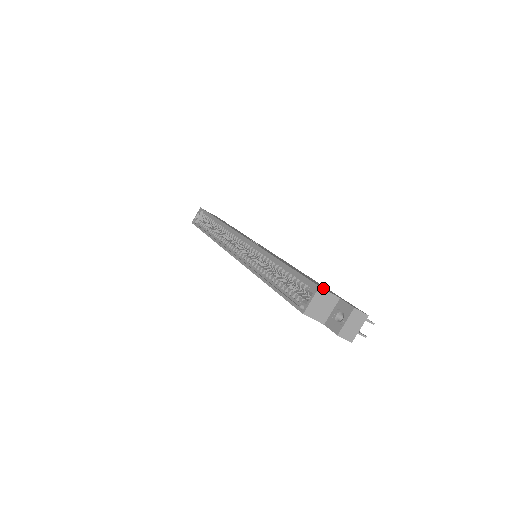
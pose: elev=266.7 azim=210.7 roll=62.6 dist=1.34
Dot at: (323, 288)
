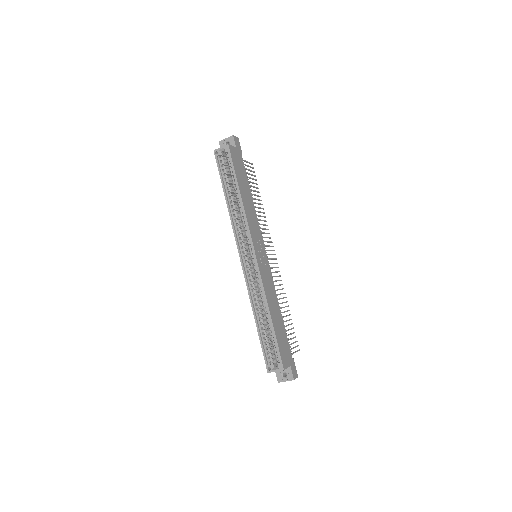
Dot at: (285, 367)
